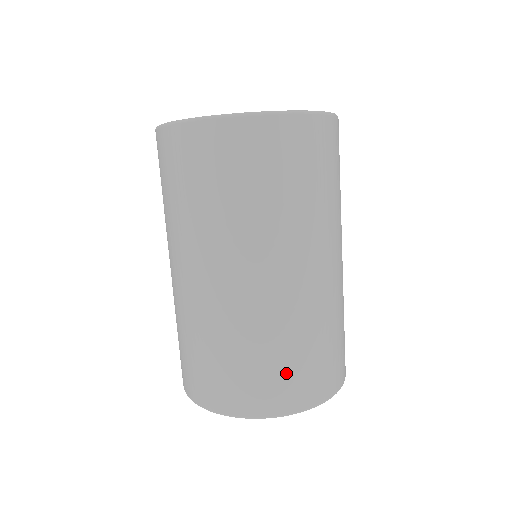
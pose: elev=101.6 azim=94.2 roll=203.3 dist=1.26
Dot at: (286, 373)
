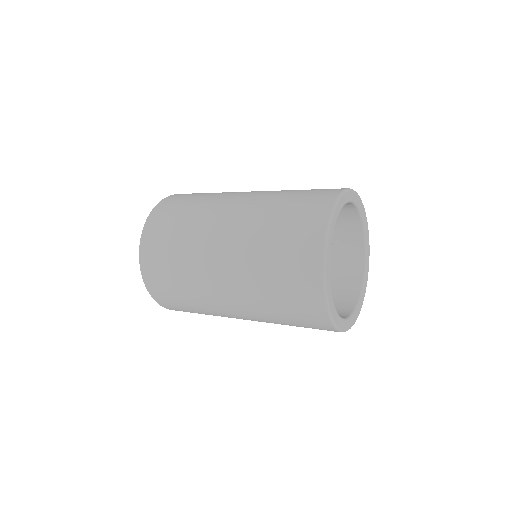
Dot at: occluded
